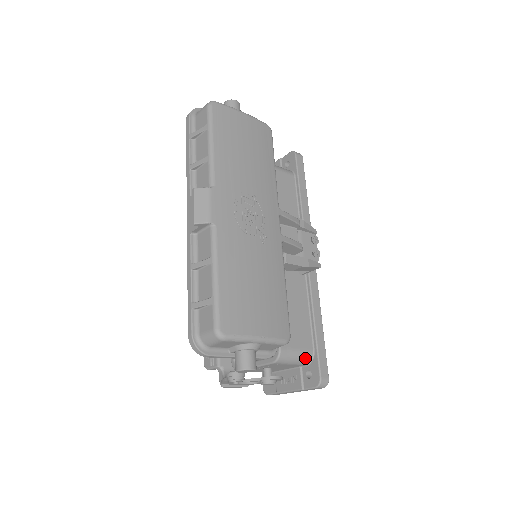
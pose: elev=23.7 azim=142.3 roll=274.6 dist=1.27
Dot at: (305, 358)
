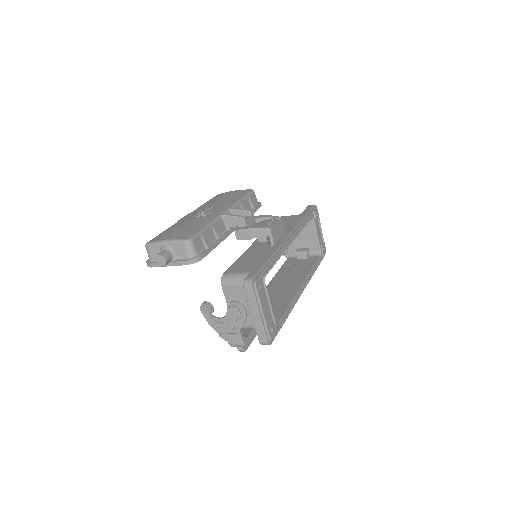
Dot at: occluded
